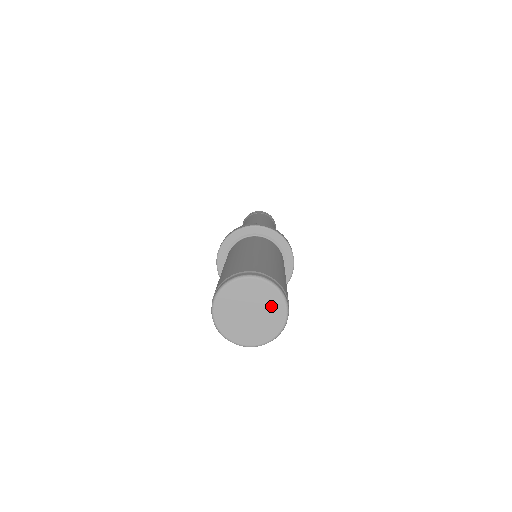
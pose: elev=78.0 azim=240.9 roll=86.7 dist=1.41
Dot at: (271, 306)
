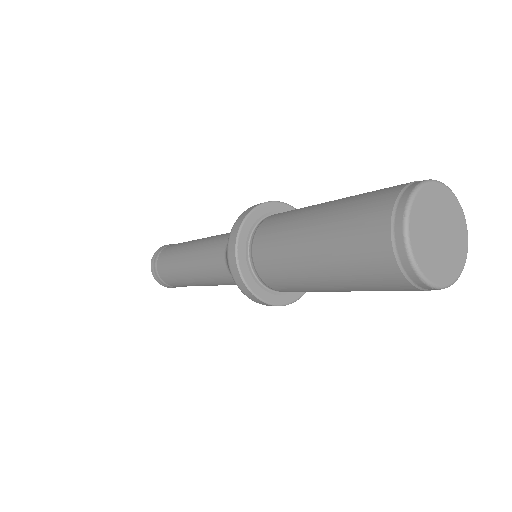
Dot at: (456, 226)
